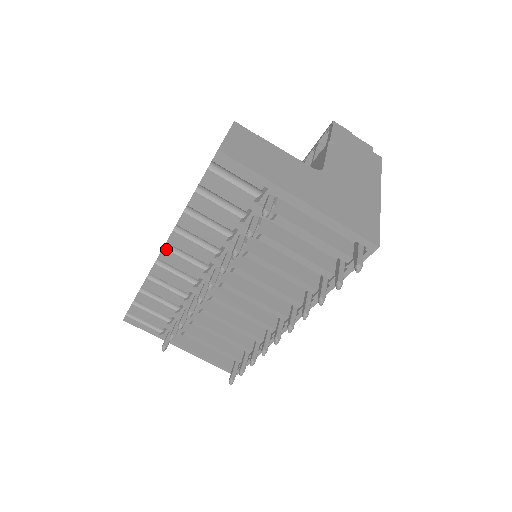
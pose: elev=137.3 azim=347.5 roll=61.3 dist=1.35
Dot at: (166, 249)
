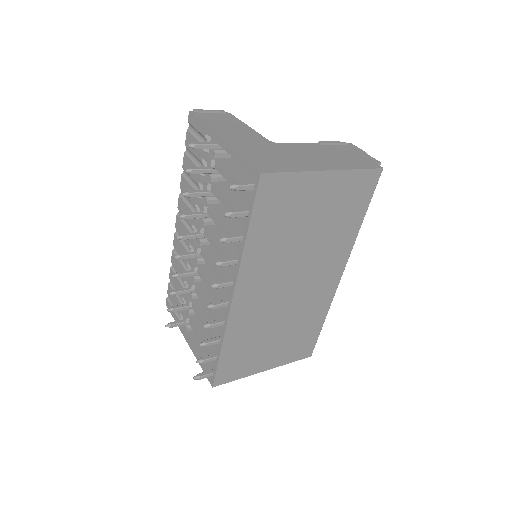
Dot at: (178, 216)
